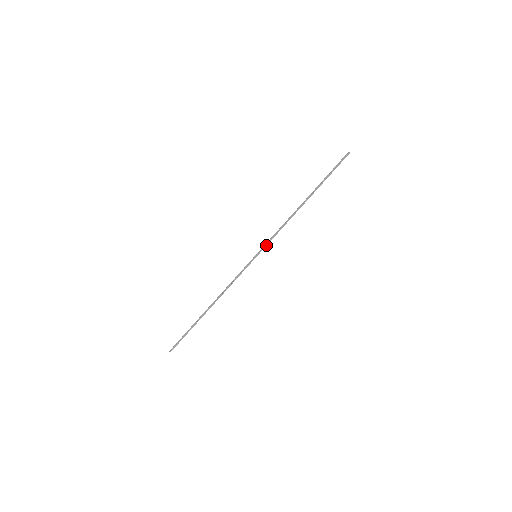
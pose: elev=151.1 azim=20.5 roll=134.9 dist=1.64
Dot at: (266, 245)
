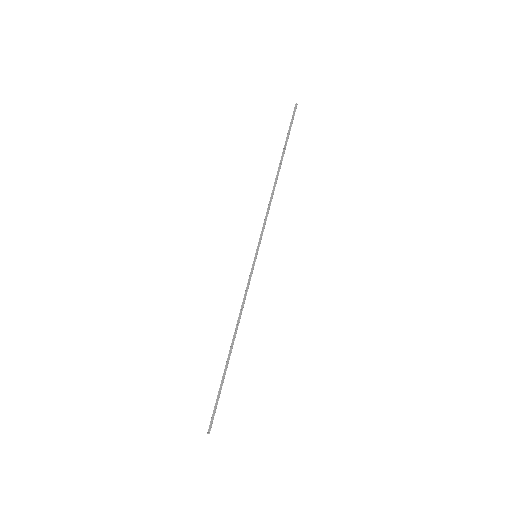
Dot at: (261, 238)
